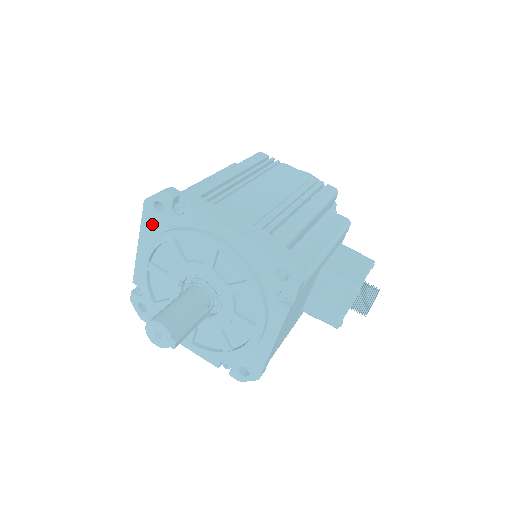
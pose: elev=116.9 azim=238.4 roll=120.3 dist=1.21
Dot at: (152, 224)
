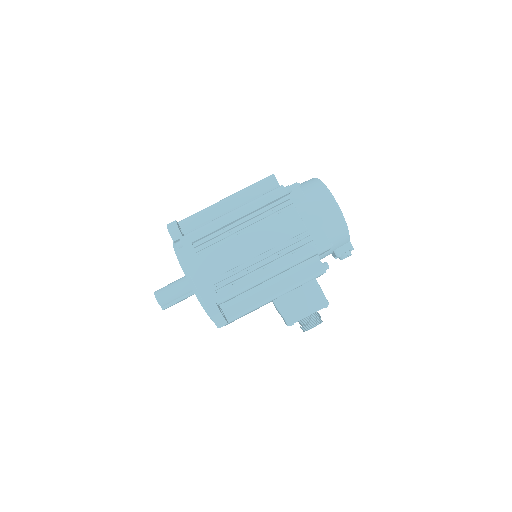
Dot at: occluded
